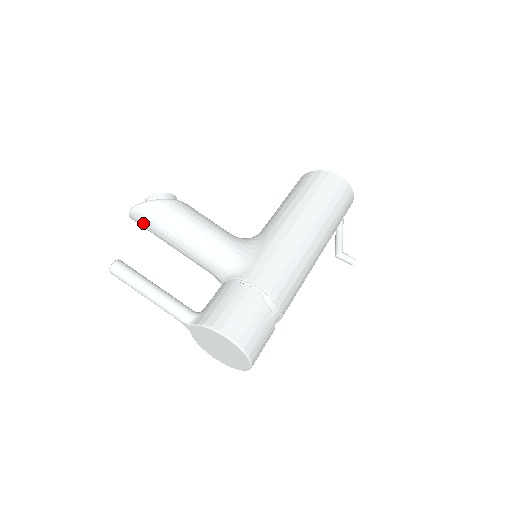
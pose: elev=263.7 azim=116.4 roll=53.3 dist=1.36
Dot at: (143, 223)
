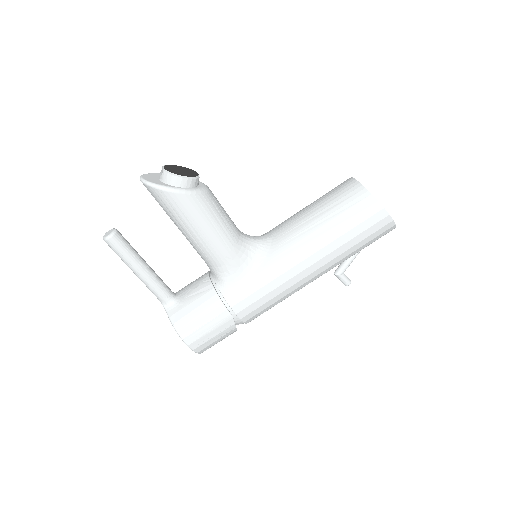
Dot at: (152, 195)
